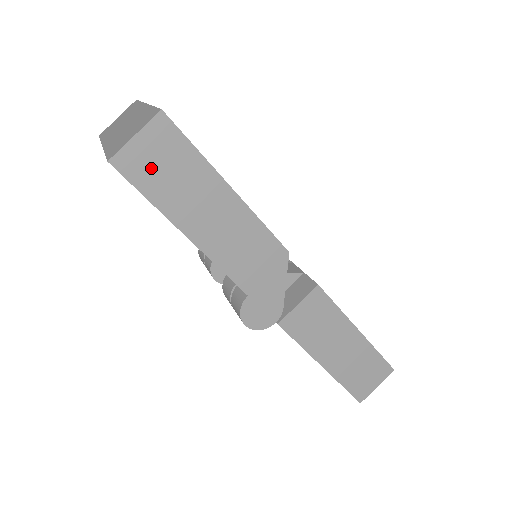
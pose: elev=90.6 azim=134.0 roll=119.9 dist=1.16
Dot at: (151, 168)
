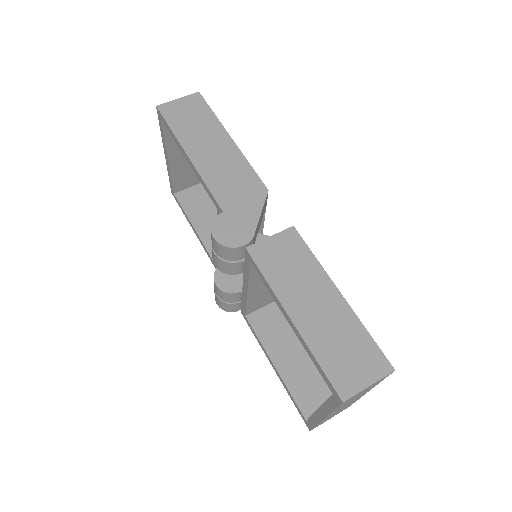
Dot at: (180, 115)
